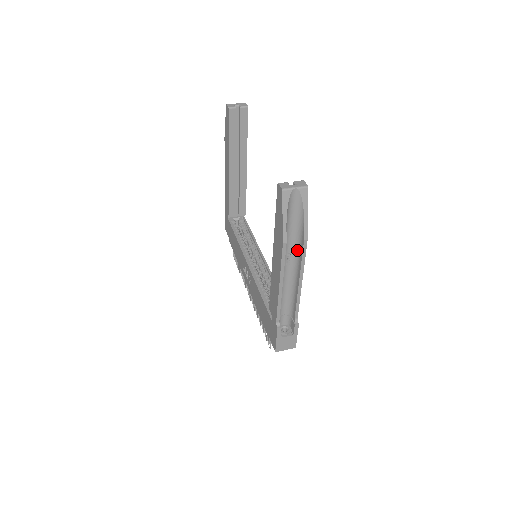
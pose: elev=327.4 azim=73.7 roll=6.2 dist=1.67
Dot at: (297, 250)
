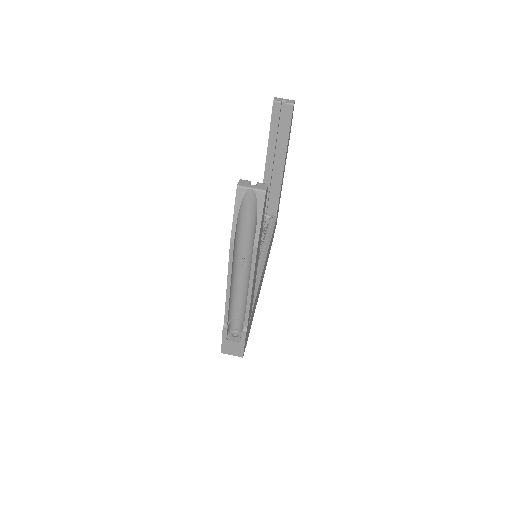
Dot at: (251, 255)
